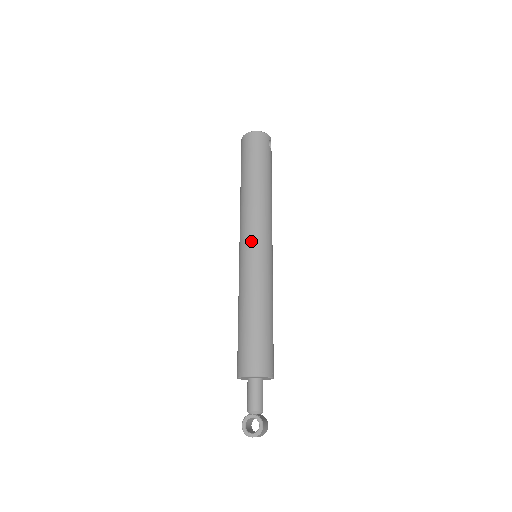
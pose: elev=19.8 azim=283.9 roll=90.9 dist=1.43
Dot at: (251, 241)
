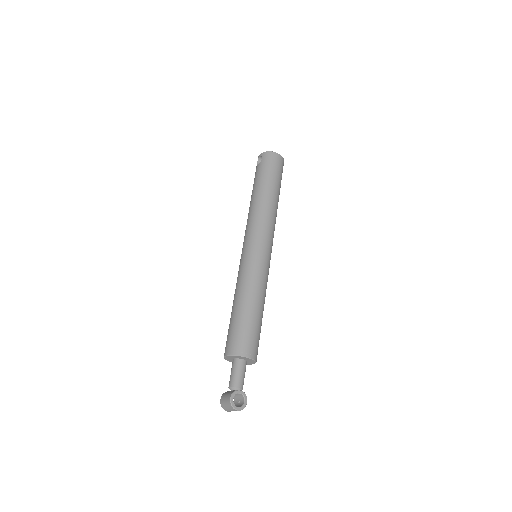
Dot at: (265, 243)
